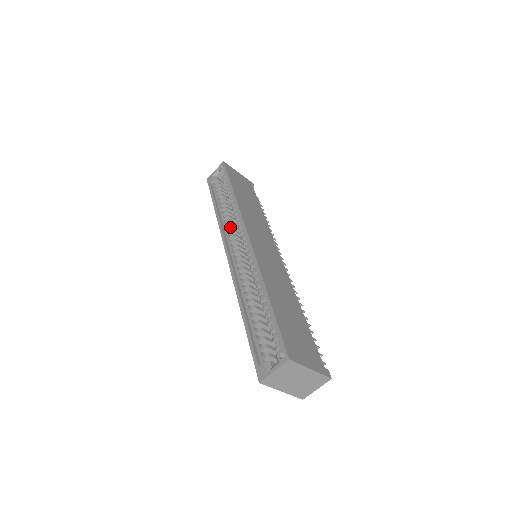
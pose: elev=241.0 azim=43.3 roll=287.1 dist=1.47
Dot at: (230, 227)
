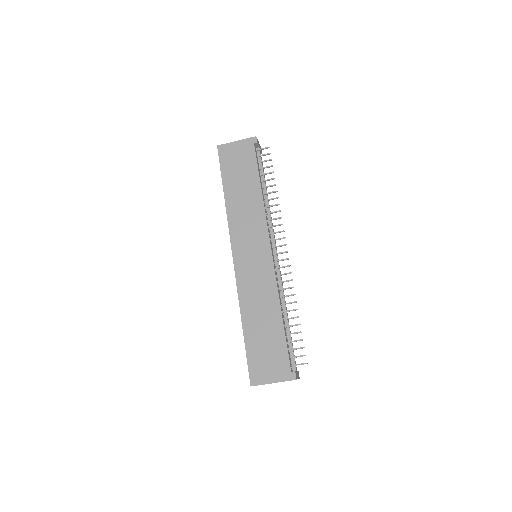
Dot at: occluded
